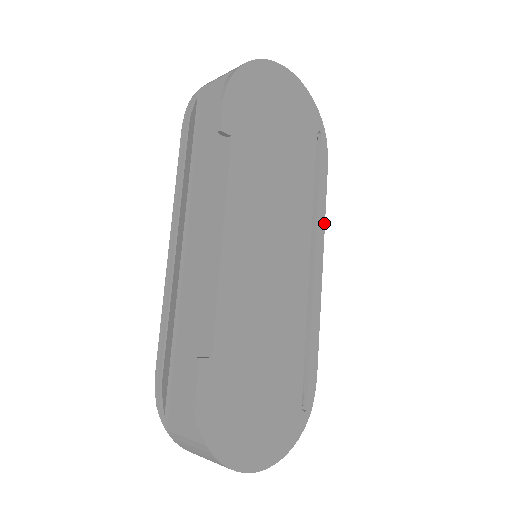
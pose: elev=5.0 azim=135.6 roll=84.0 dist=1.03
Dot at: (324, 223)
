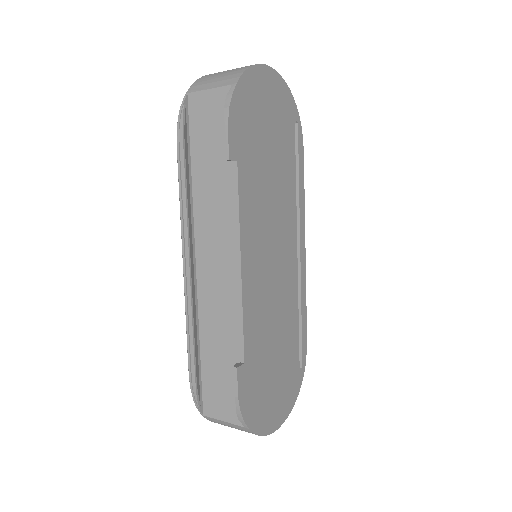
Dot at: (304, 209)
